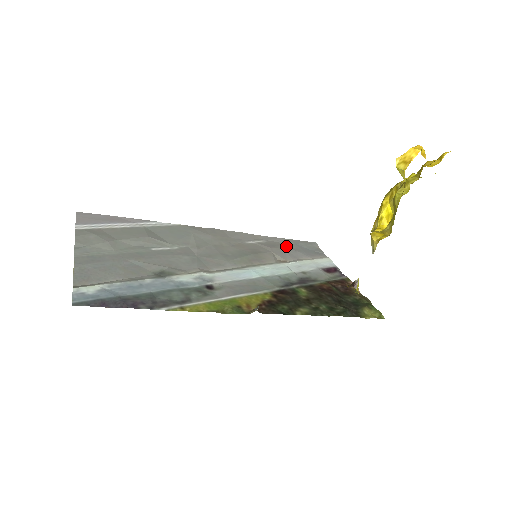
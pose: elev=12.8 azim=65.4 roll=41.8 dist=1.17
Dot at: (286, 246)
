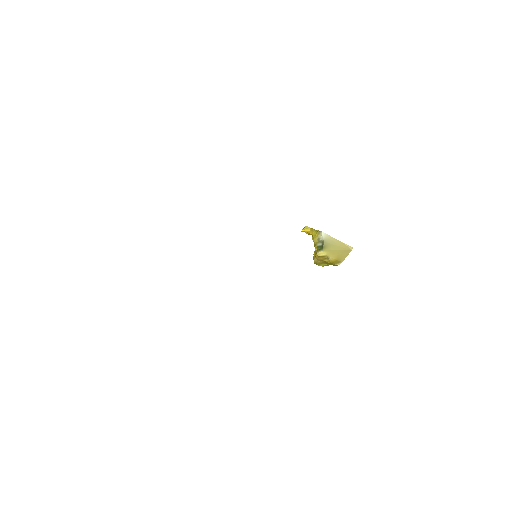
Dot at: occluded
